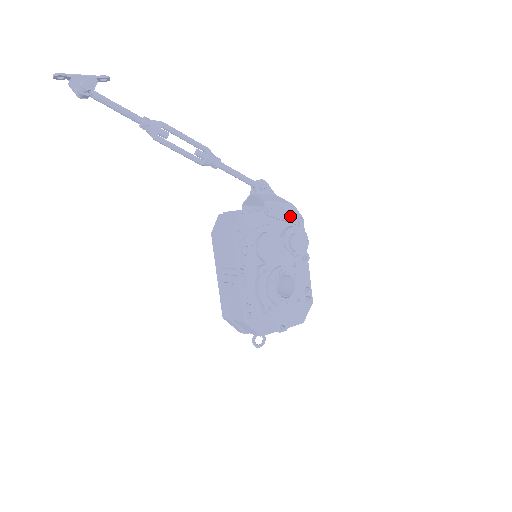
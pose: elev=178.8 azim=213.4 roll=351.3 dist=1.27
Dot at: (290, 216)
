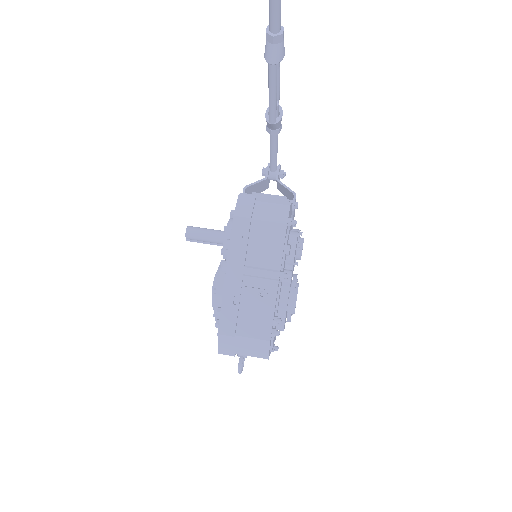
Dot at: occluded
